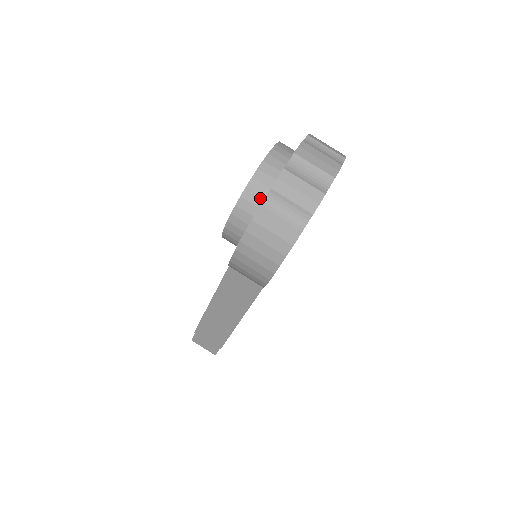
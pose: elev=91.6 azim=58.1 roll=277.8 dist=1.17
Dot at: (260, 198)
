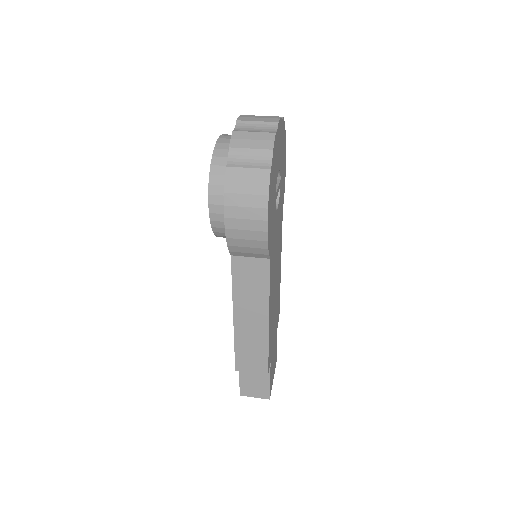
Dot at: occluded
